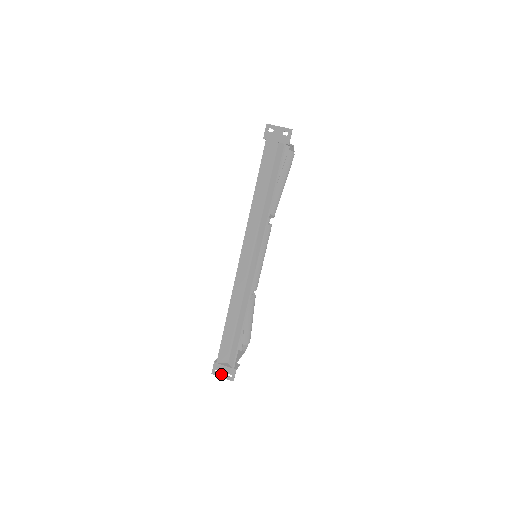
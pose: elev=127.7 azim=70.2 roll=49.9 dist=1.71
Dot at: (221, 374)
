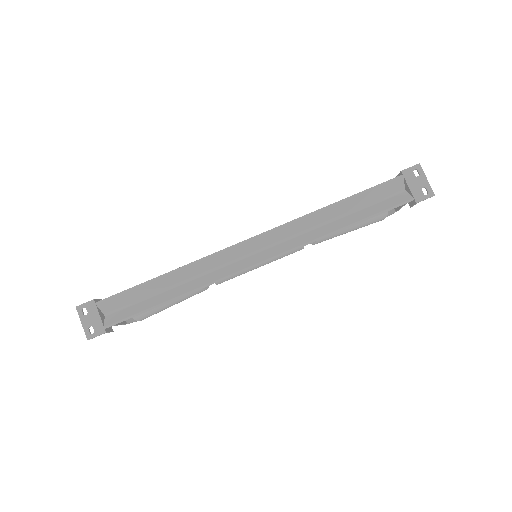
Dot at: (85, 318)
